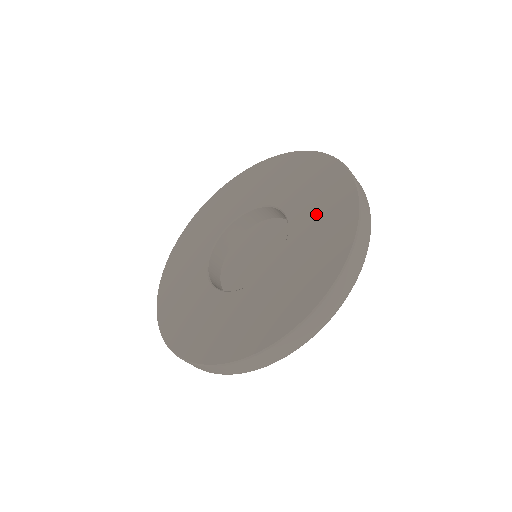
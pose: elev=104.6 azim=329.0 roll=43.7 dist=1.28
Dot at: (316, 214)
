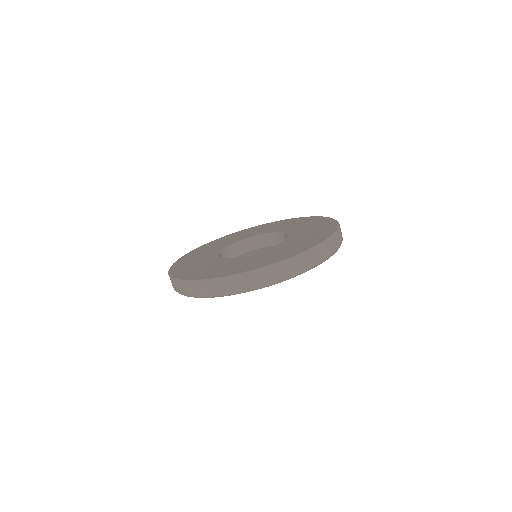
Dot at: (293, 244)
